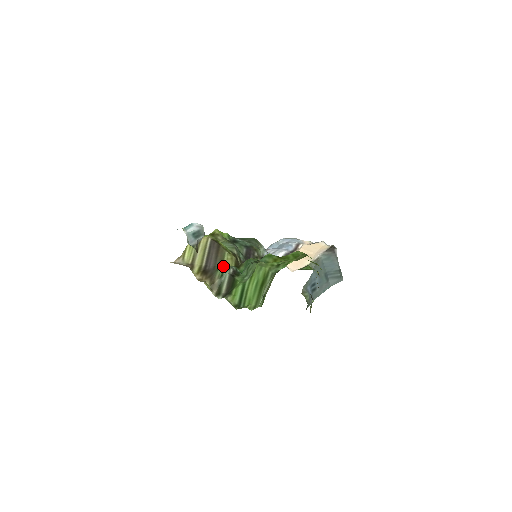
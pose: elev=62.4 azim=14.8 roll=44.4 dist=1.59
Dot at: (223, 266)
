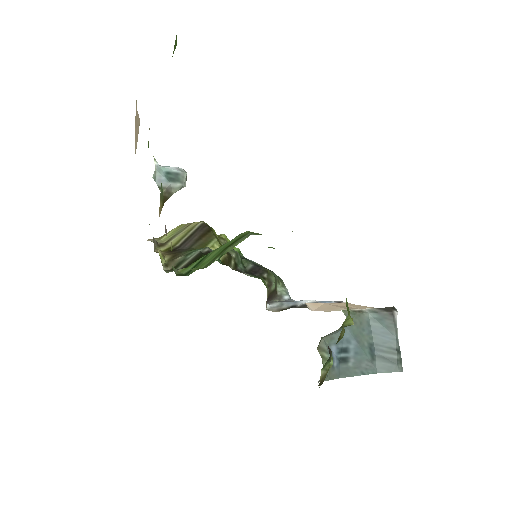
Dot at: occluded
